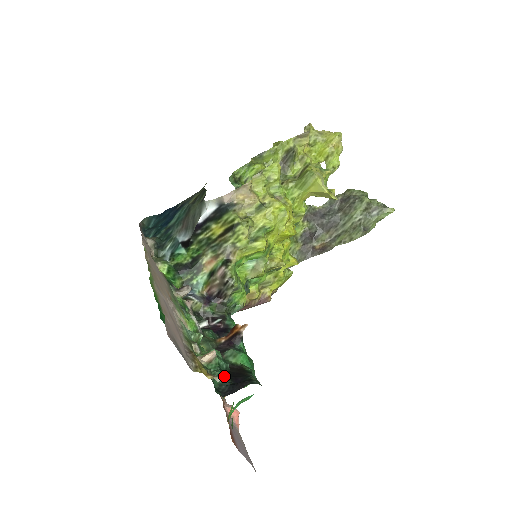
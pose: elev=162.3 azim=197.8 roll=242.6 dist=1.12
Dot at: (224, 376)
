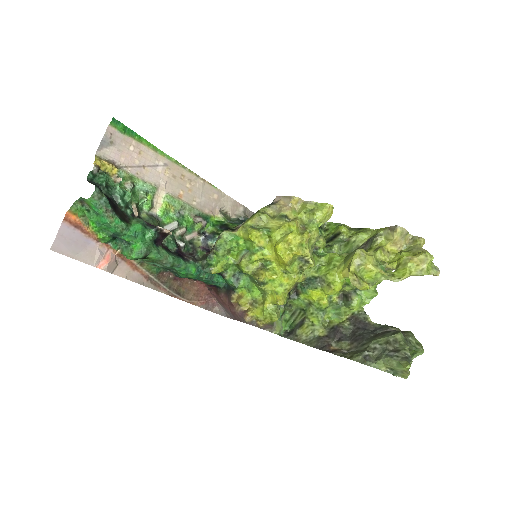
Dot at: (105, 186)
